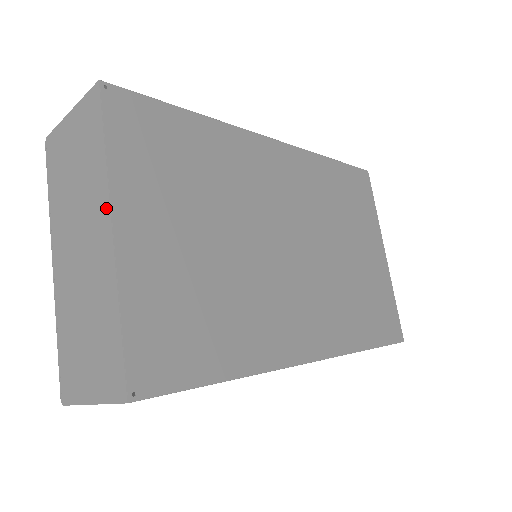
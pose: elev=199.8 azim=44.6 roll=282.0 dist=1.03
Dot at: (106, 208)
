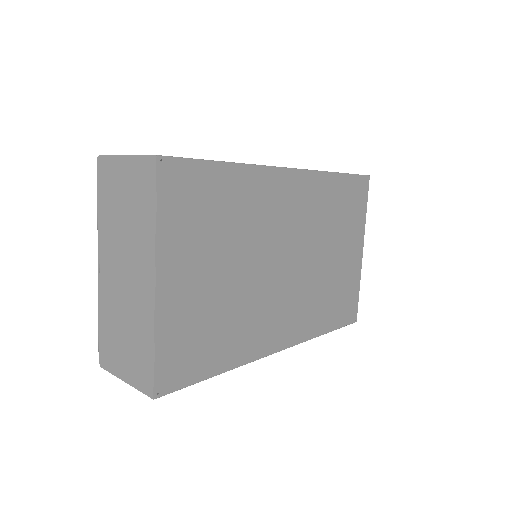
Dot at: (151, 264)
